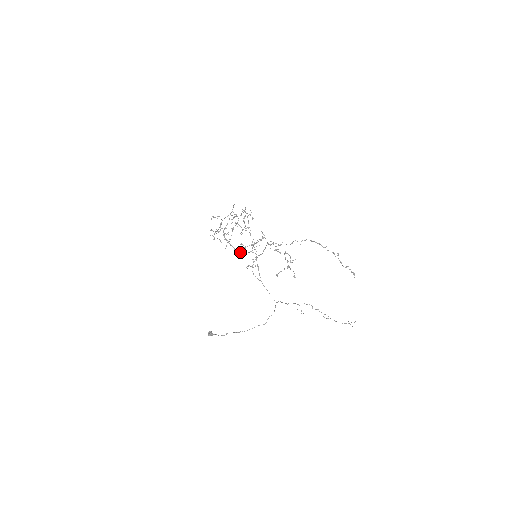
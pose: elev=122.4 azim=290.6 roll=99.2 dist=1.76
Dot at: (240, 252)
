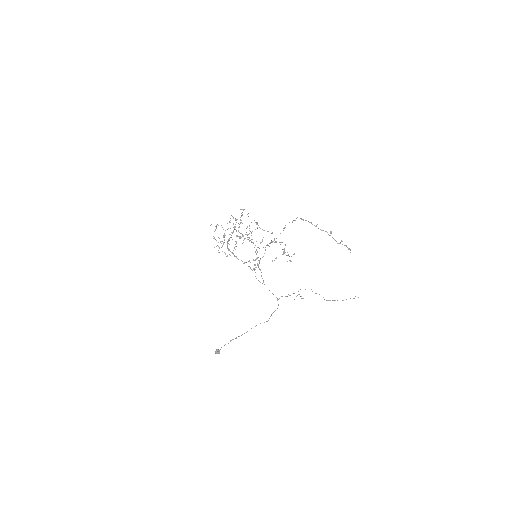
Dot at: (244, 262)
